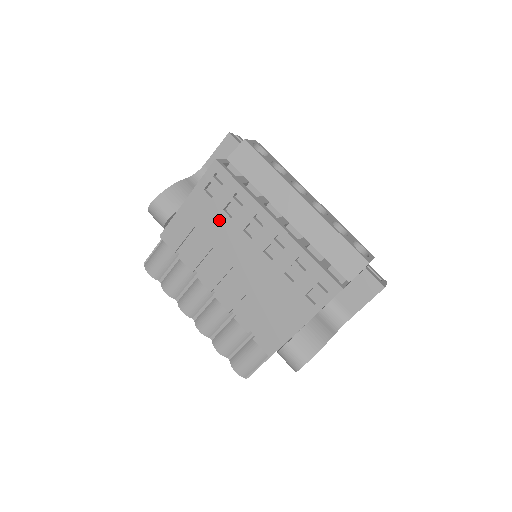
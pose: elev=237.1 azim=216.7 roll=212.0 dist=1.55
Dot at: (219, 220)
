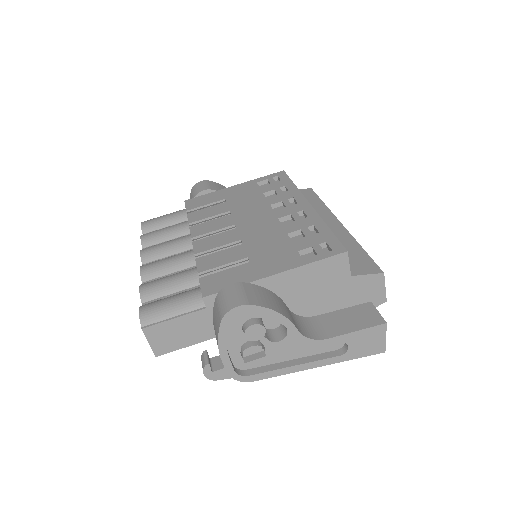
Dot at: (253, 197)
